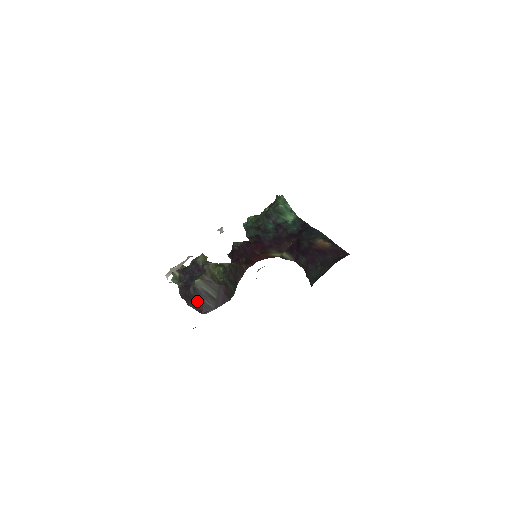
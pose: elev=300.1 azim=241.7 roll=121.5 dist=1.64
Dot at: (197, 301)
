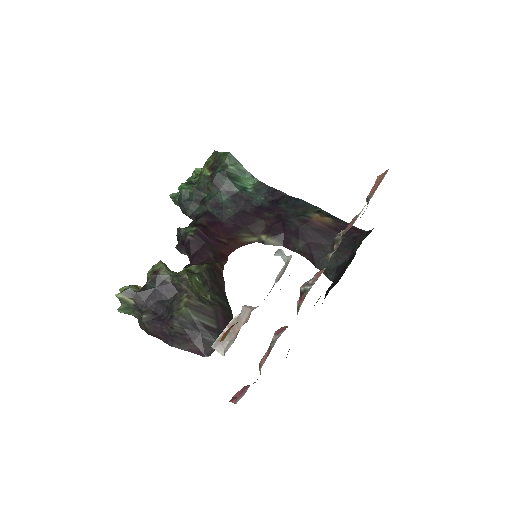
Dot at: (190, 339)
